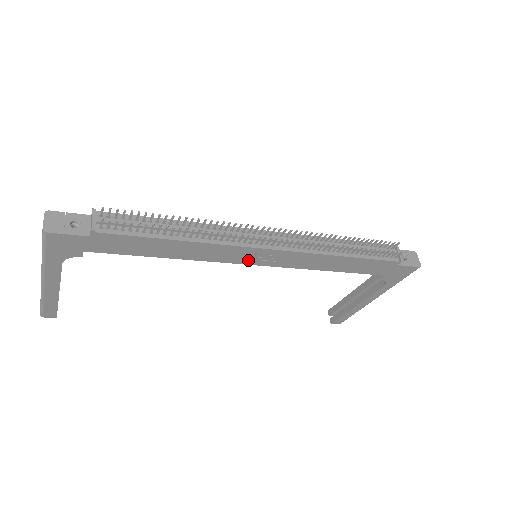
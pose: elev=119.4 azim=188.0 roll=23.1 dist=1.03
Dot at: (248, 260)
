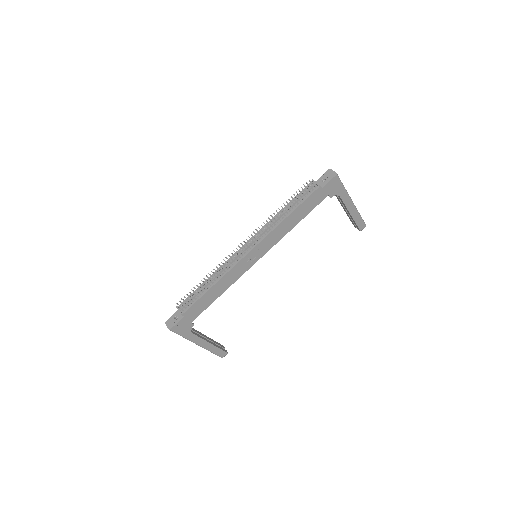
Dot at: (251, 263)
